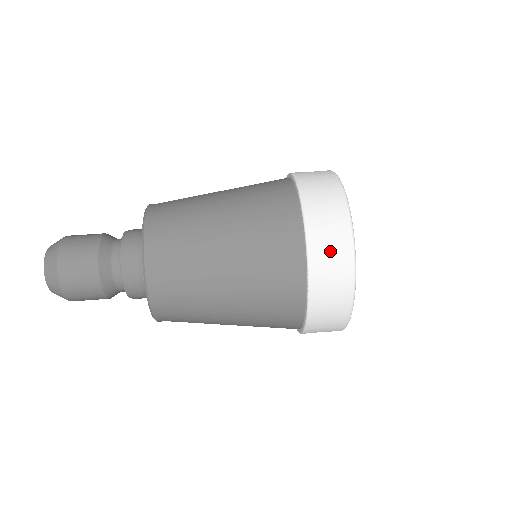
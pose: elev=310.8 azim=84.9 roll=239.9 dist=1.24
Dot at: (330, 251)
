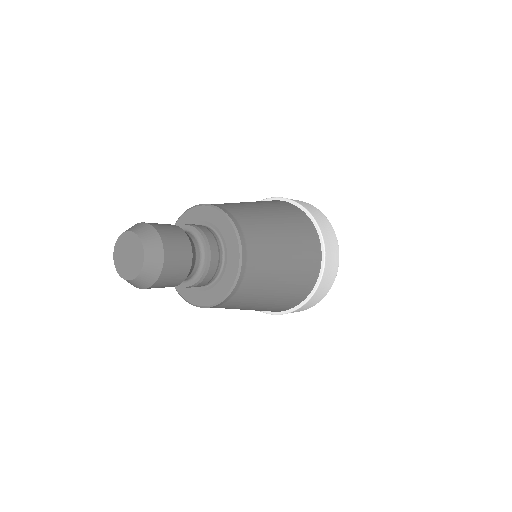
Dot at: (330, 239)
